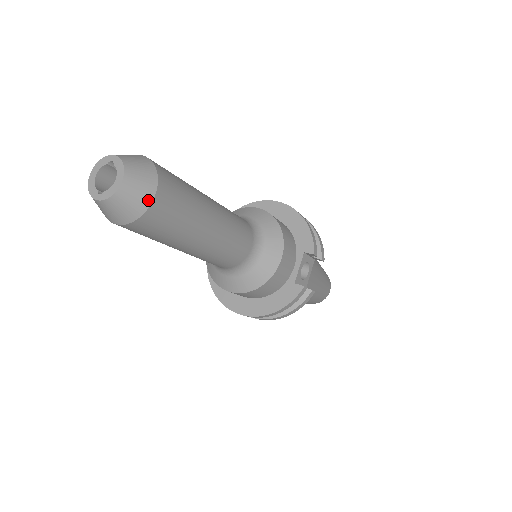
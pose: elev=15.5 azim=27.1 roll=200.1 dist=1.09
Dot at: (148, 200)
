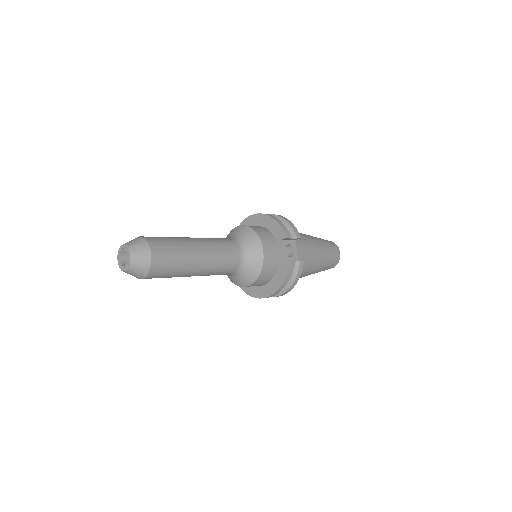
Dot at: (148, 259)
